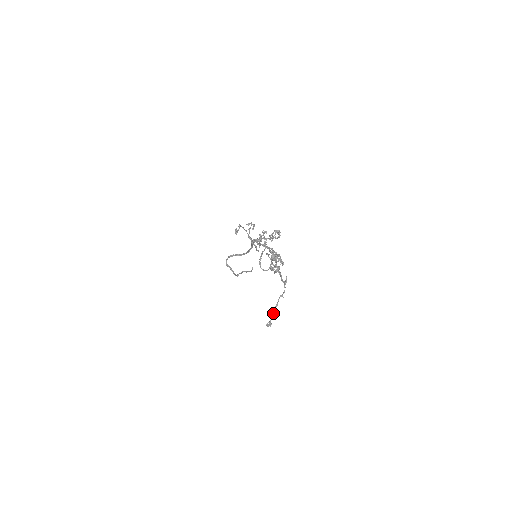
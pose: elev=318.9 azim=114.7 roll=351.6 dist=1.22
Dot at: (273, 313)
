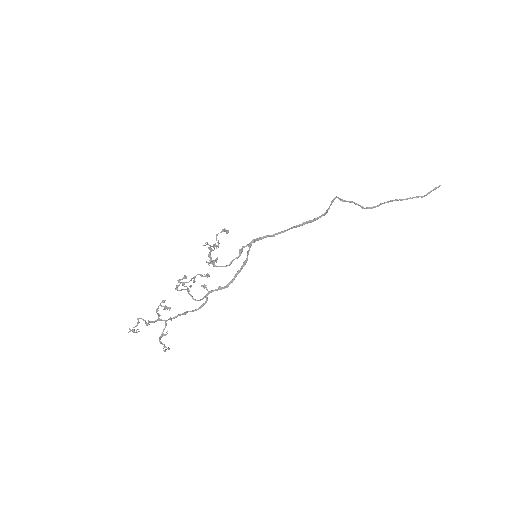
Dot at: (165, 346)
